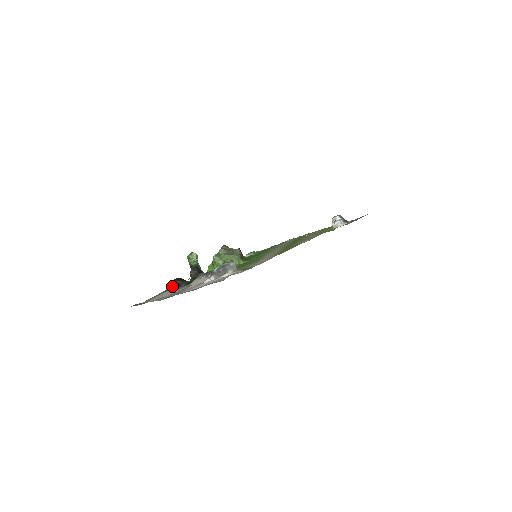
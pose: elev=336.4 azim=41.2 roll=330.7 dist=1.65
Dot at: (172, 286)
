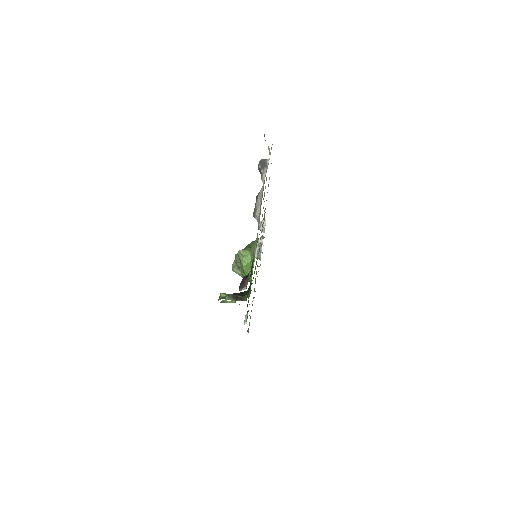
Dot at: (246, 278)
